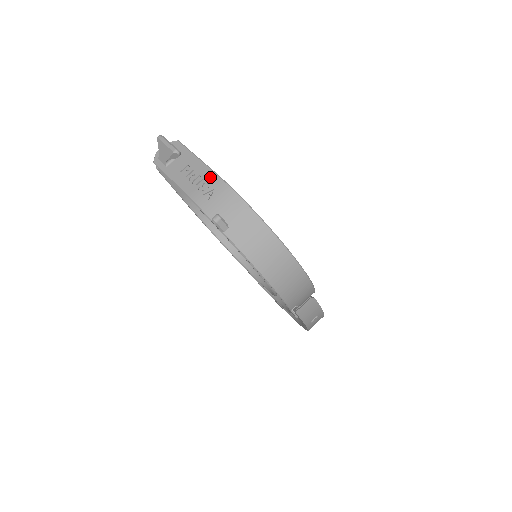
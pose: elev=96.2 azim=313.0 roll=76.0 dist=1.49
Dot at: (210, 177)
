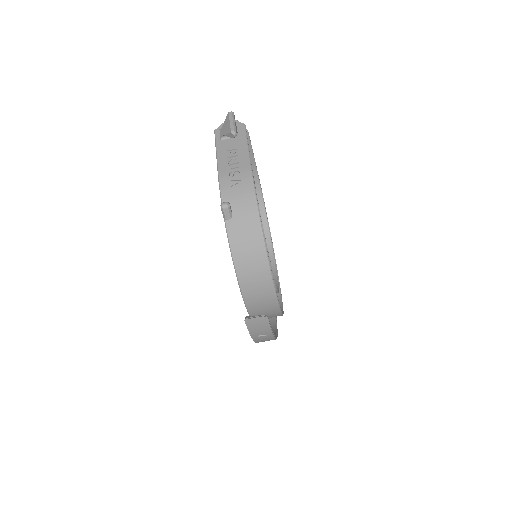
Dot at: (245, 169)
